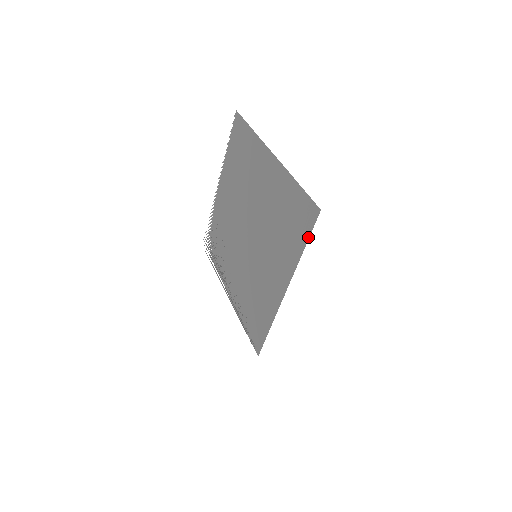
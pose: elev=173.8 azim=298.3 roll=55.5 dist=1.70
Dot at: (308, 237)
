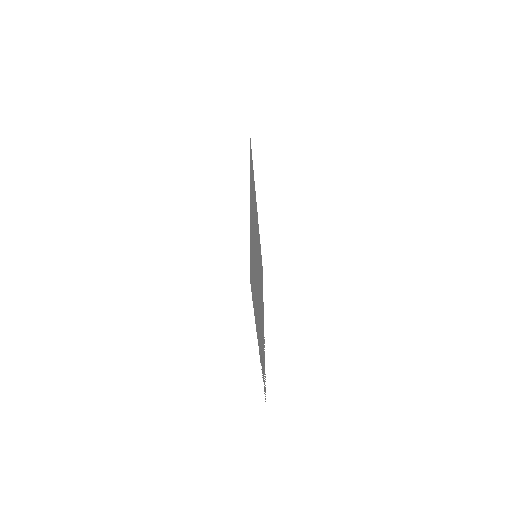
Dot at: occluded
